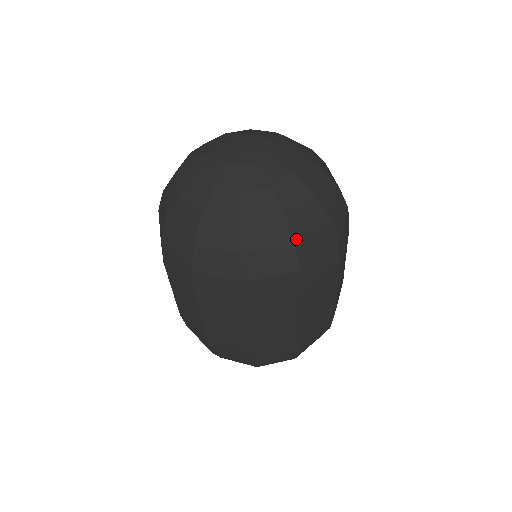
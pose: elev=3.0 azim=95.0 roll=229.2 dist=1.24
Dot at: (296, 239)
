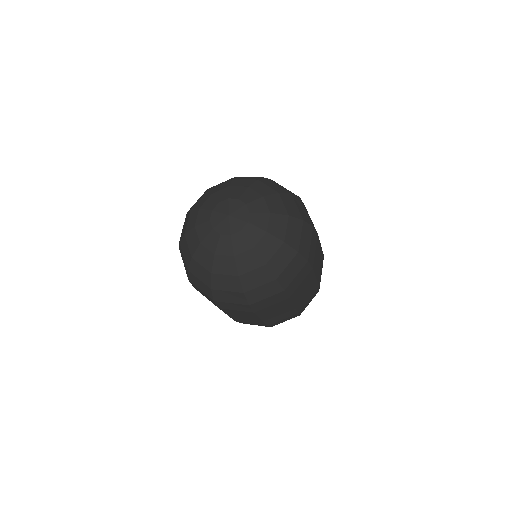
Dot at: (277, 276)
